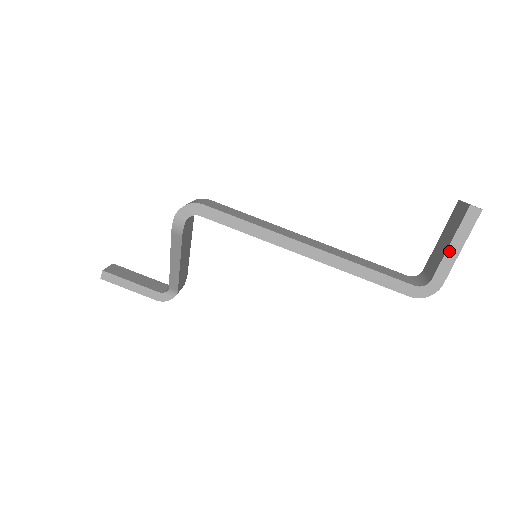
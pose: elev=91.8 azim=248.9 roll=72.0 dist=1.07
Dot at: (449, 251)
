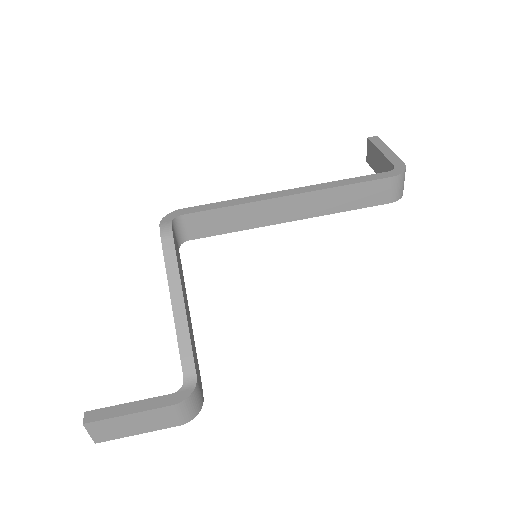
Dot at: (384, 153)
